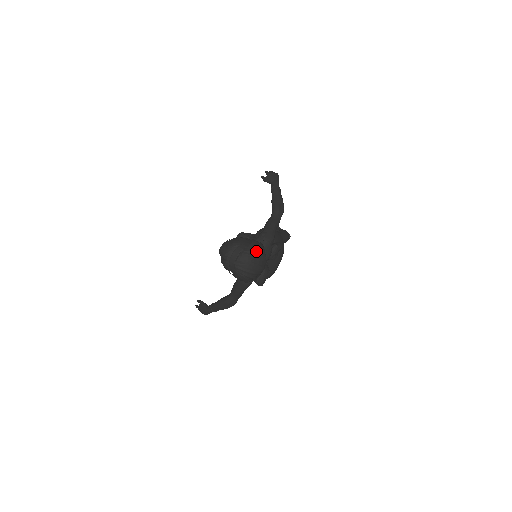
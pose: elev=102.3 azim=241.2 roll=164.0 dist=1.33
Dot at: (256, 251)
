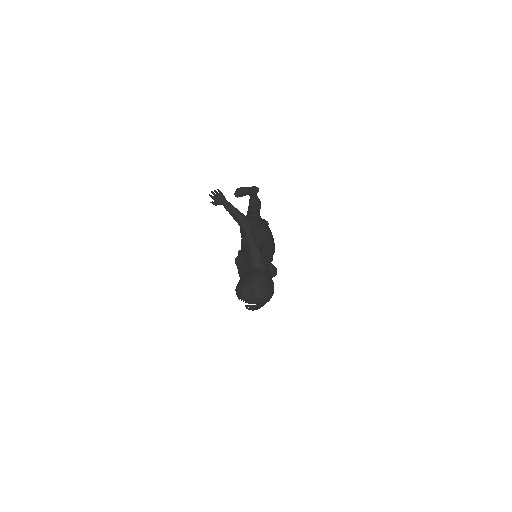
Dot at: (260, 282)
